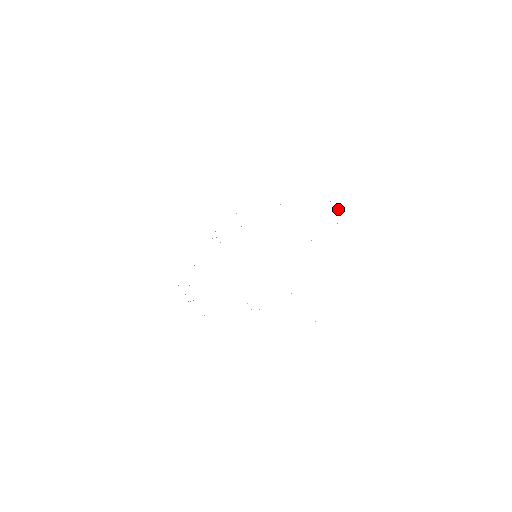
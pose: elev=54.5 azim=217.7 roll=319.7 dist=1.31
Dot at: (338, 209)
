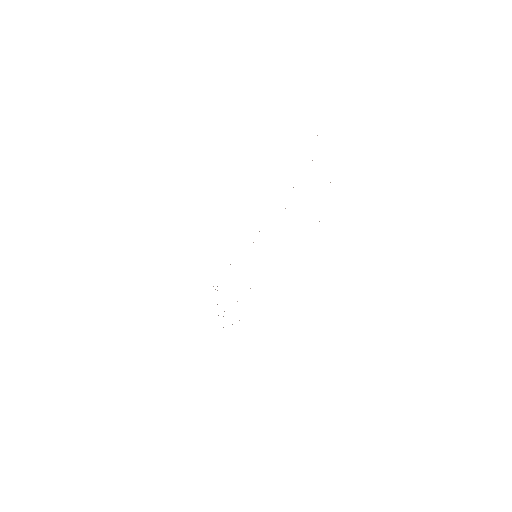
Dot at: occluded
